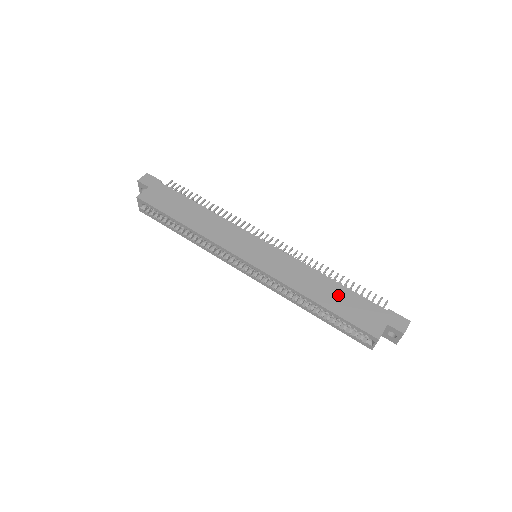
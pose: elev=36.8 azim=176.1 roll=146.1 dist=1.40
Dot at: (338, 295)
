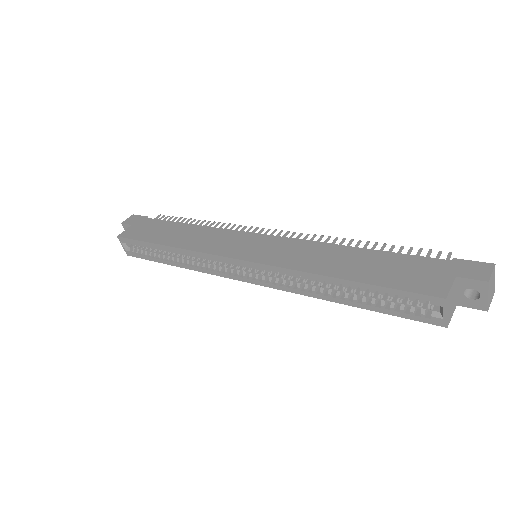
Dot at: (369, 262)
